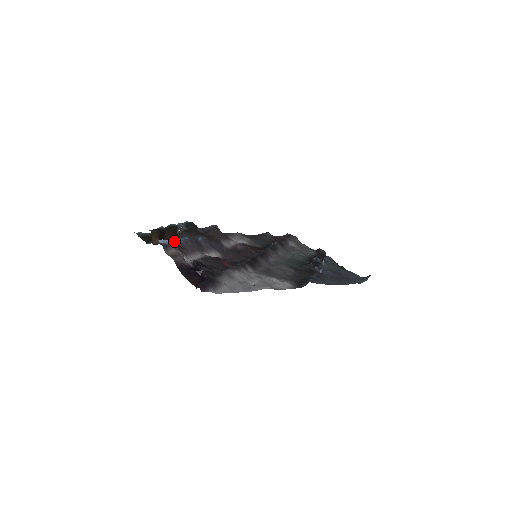
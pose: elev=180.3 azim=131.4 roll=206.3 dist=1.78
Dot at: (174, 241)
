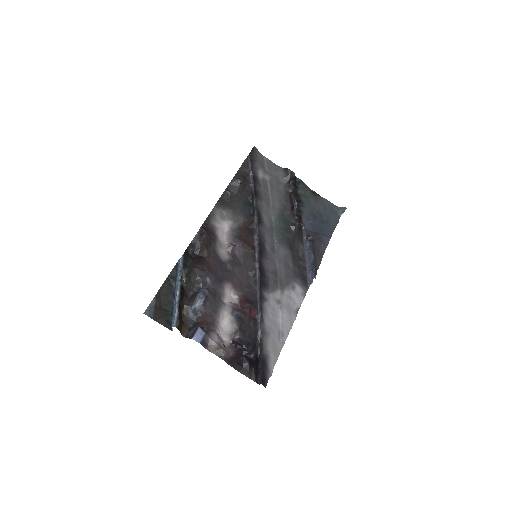
Dot at: (192, 308)
